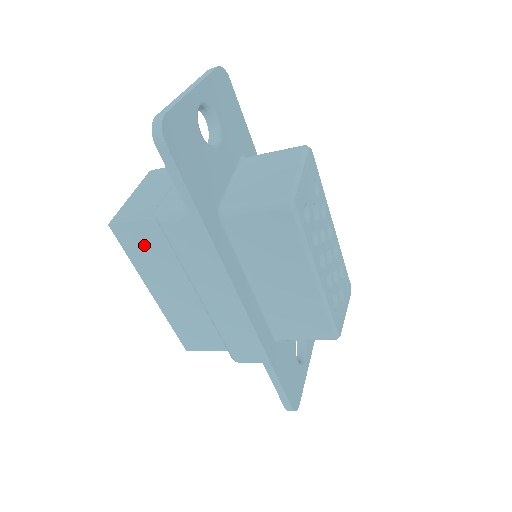
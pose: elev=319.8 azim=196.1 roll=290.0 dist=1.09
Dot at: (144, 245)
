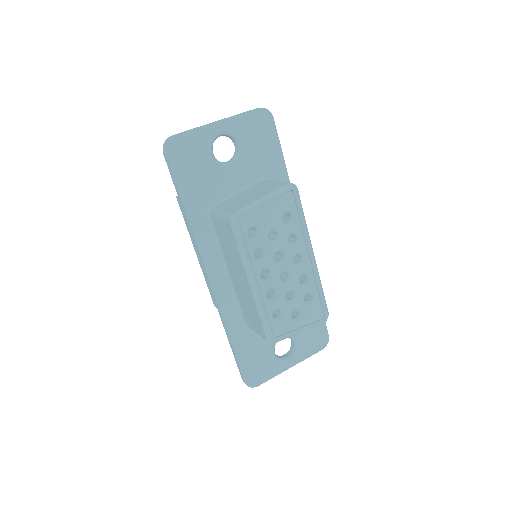
Dot at: occluded
